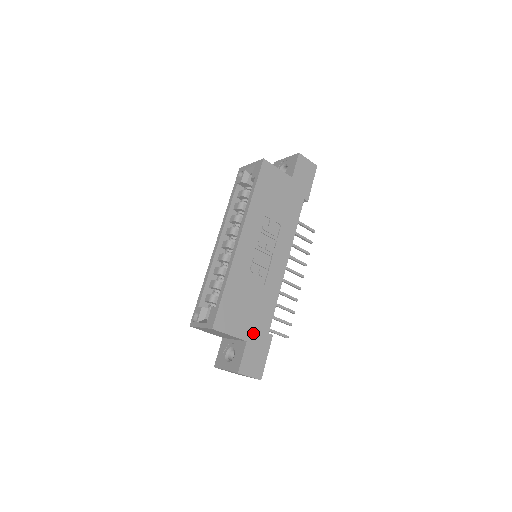
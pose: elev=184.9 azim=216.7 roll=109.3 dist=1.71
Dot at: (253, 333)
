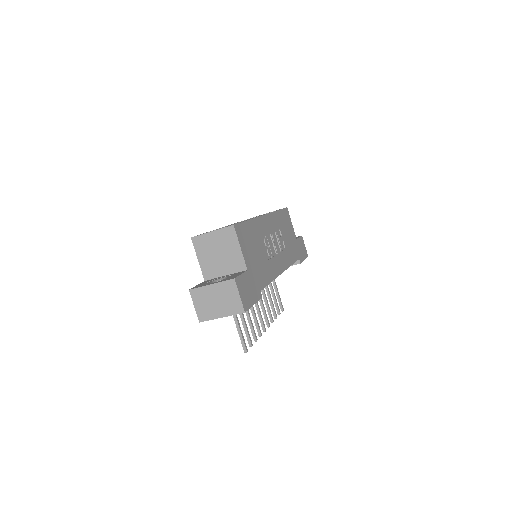
Dot at: (252, 273)
